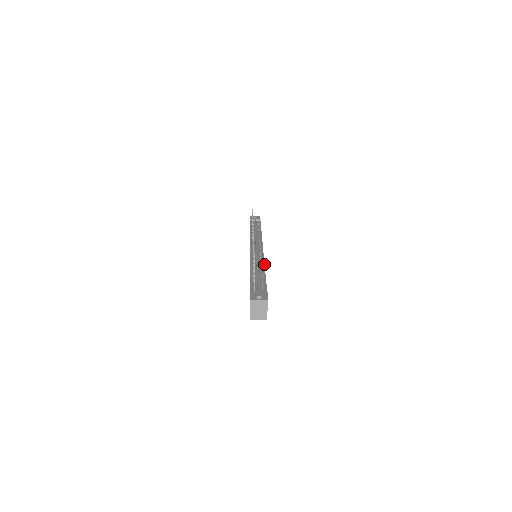
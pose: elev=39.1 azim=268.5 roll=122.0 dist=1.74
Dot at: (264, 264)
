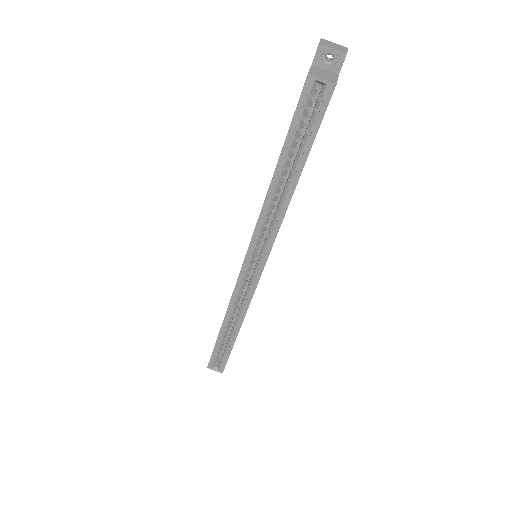
Dot at: occluded
